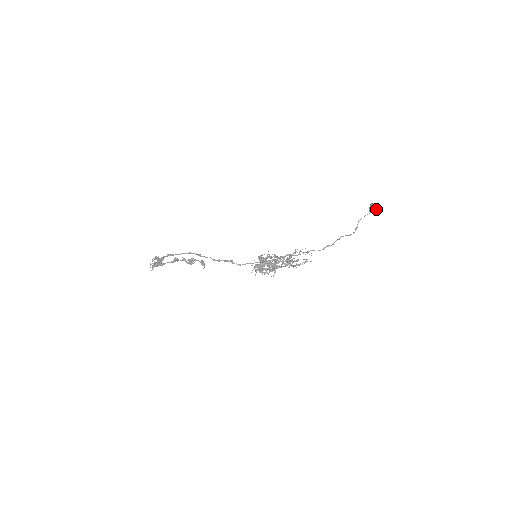
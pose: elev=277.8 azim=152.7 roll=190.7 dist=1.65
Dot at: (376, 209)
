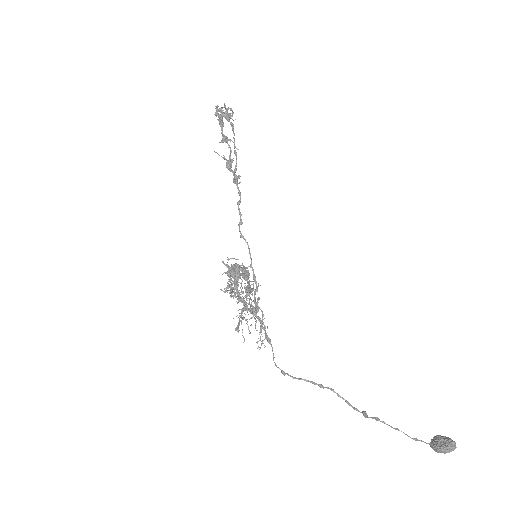
Dot at: (437, 451)
